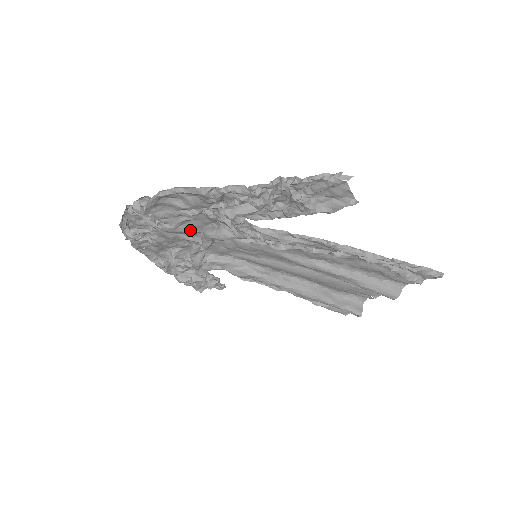
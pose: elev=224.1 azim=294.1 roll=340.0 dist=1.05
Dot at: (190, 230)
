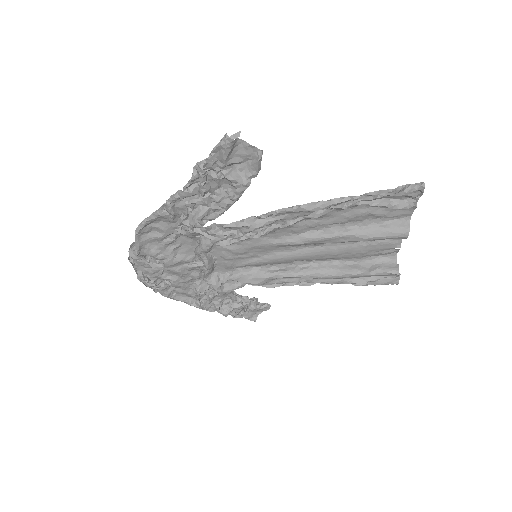
Dot at: (186, 257)
